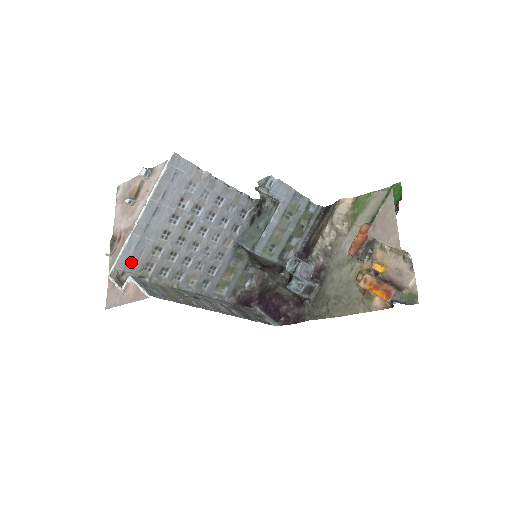
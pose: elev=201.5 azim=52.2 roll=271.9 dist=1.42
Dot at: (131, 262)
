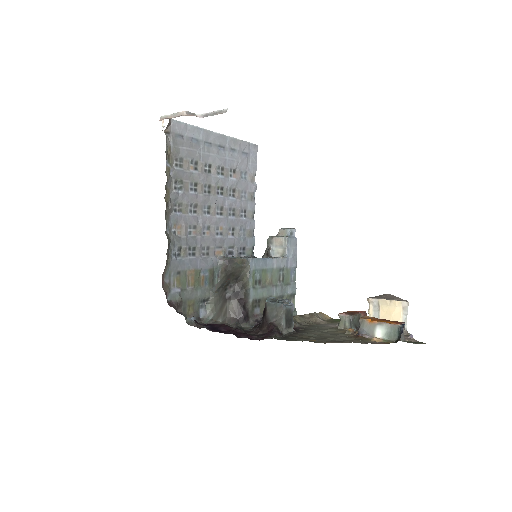
Dot at: (179, 138)
